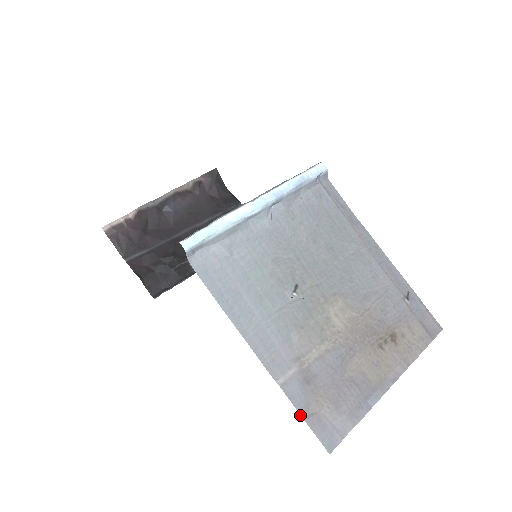
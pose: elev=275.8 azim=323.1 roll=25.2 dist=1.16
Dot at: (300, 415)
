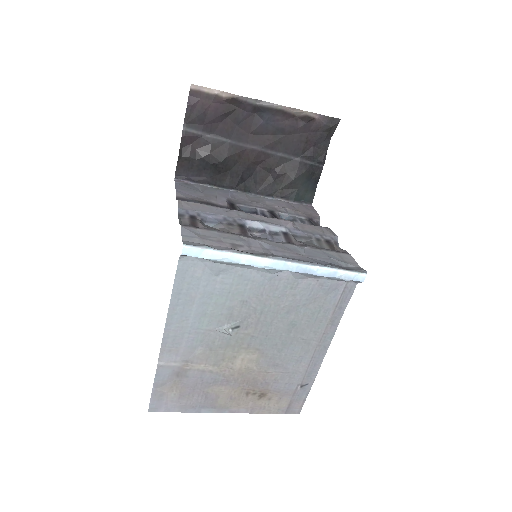
Dot at: (153, 385)
